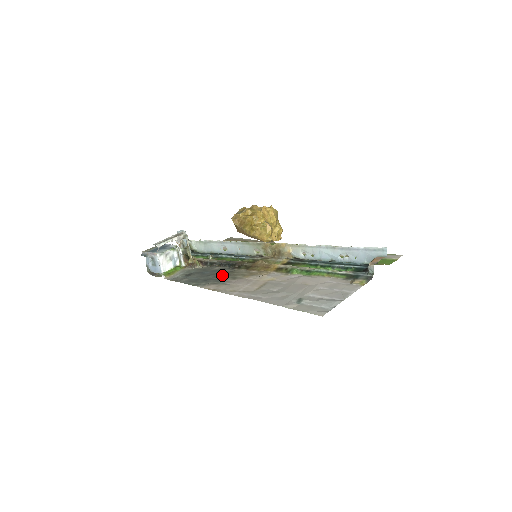
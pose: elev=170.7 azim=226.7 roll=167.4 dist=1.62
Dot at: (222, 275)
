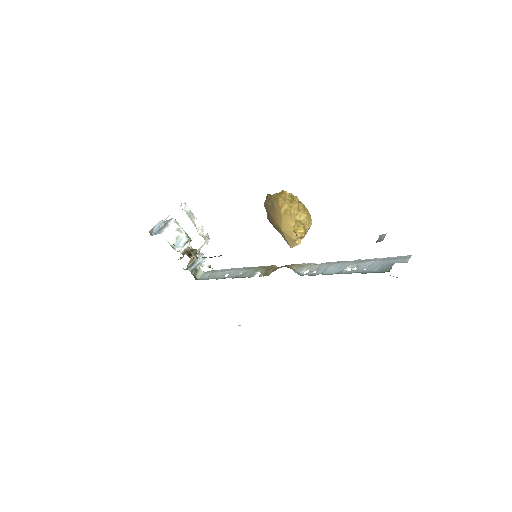
Dot at: occluded
